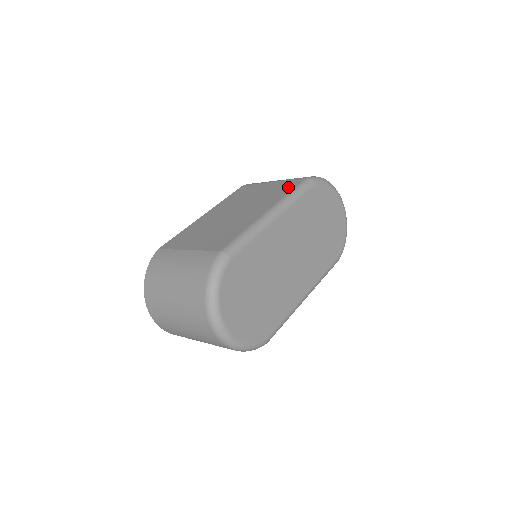
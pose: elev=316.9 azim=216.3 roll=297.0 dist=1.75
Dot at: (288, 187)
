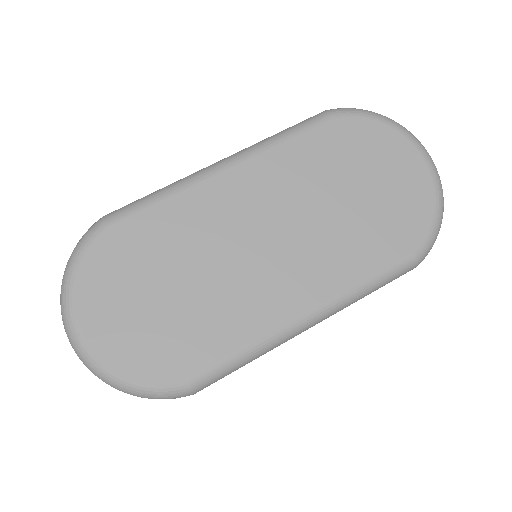
Dot at: occluded
